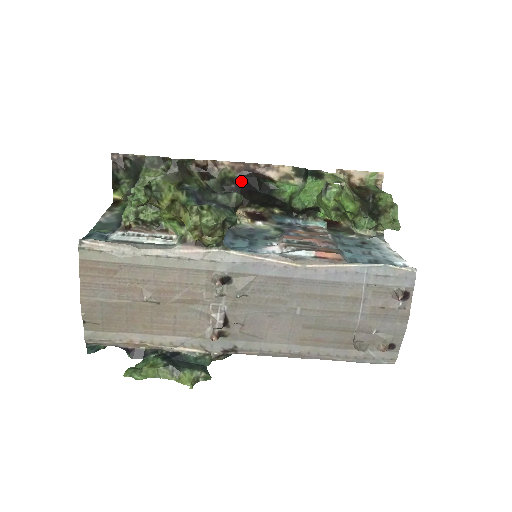
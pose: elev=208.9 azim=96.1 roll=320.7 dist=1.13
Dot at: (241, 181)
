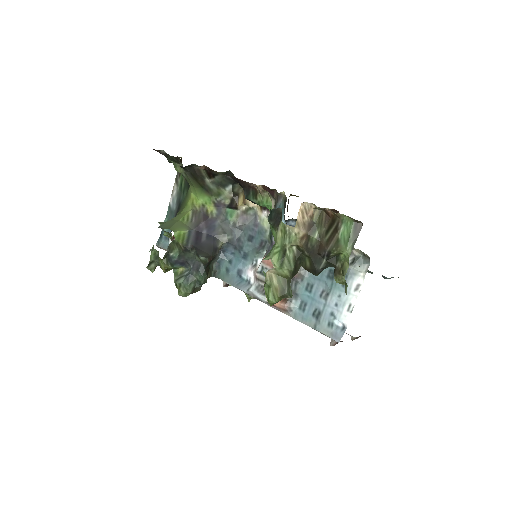
Dot at: occluded
